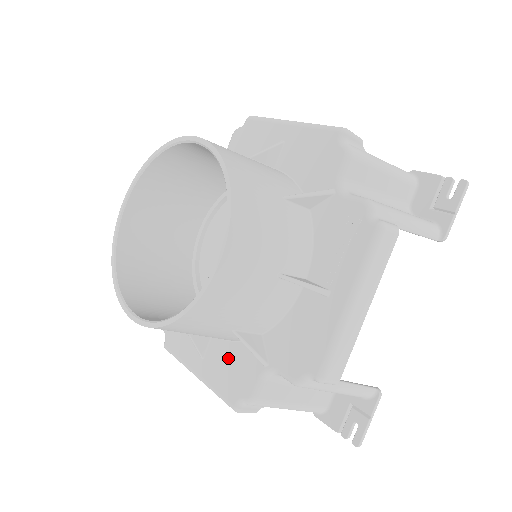
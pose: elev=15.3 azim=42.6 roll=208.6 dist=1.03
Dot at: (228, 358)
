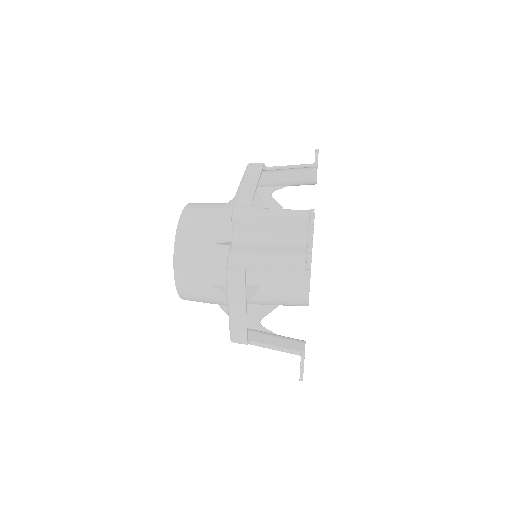
Dot at: occluded
